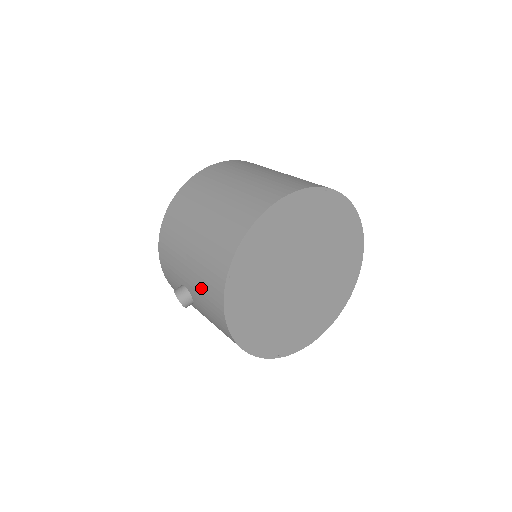
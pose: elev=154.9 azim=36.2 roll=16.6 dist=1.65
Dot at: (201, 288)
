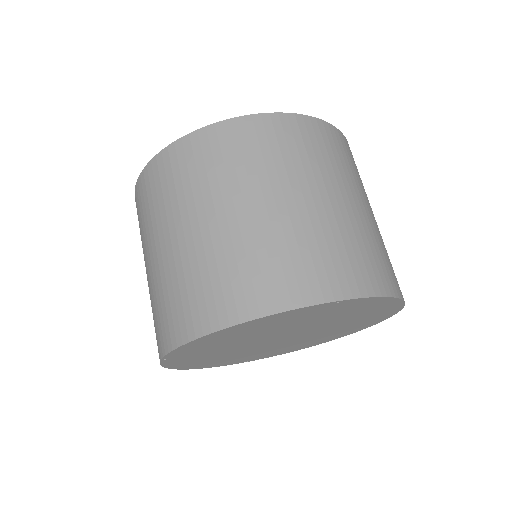
Dot at: occluded
